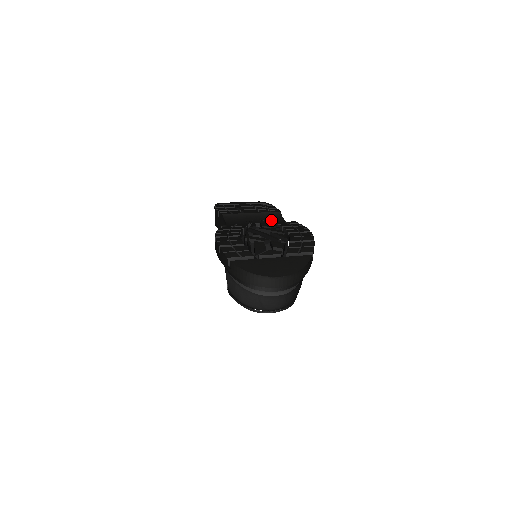
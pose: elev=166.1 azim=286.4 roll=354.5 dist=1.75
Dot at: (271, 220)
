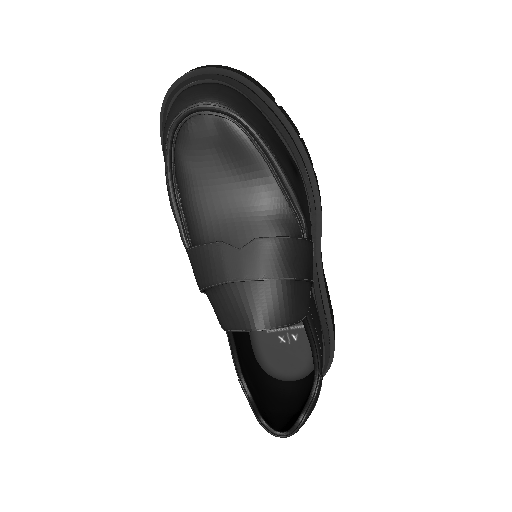
Dot at: occluded
